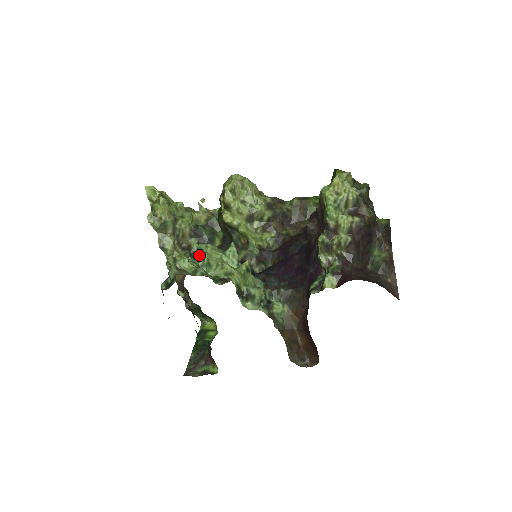
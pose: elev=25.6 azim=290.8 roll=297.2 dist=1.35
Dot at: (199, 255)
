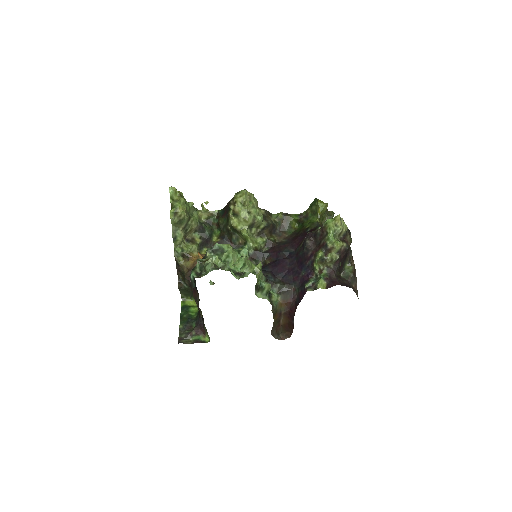
Dot at: (220, 252)
